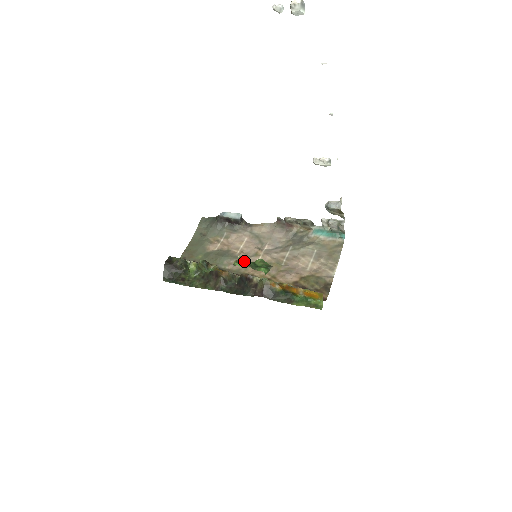
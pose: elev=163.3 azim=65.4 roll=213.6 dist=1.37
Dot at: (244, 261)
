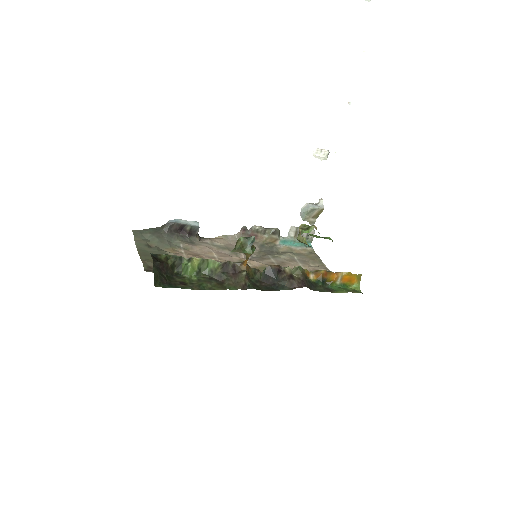
Dot at: (315, 226)
